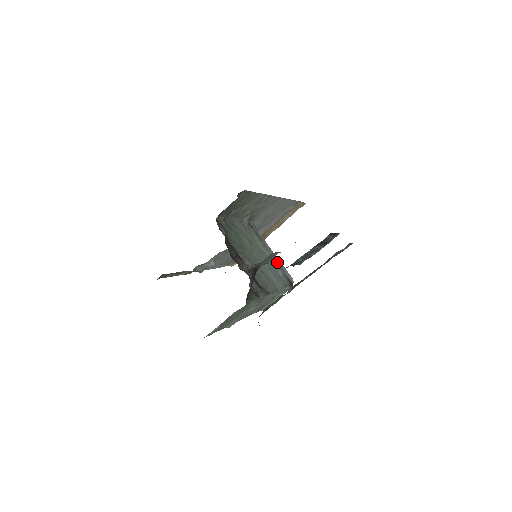
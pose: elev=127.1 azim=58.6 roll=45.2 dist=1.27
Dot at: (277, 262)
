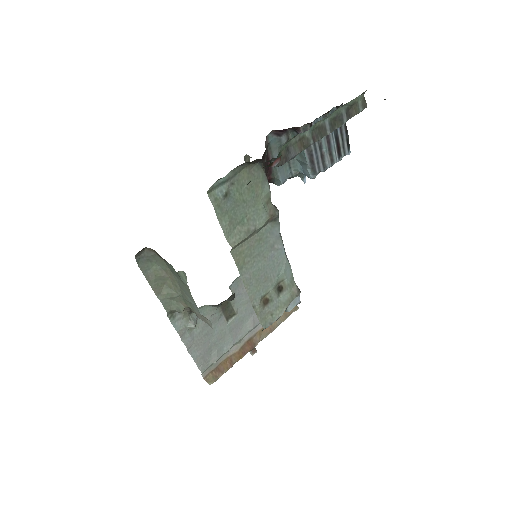
Dot at: occluded
